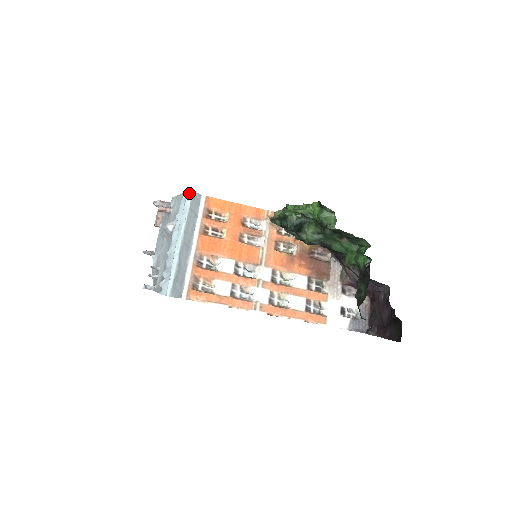
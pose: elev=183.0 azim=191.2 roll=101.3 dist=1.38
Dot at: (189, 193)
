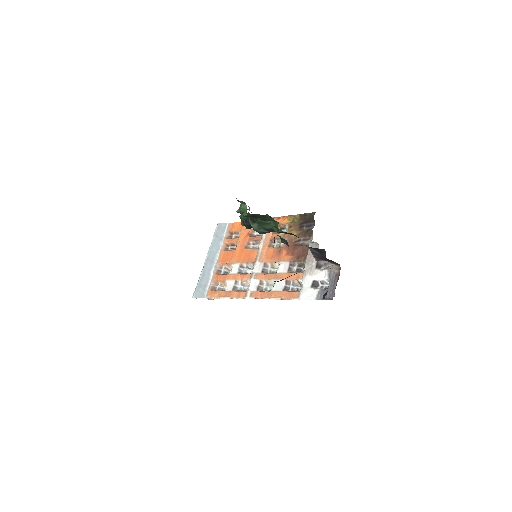
Dot at: (217, 225)
